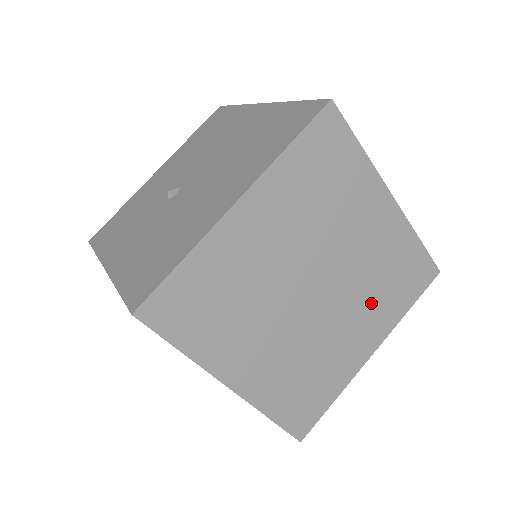
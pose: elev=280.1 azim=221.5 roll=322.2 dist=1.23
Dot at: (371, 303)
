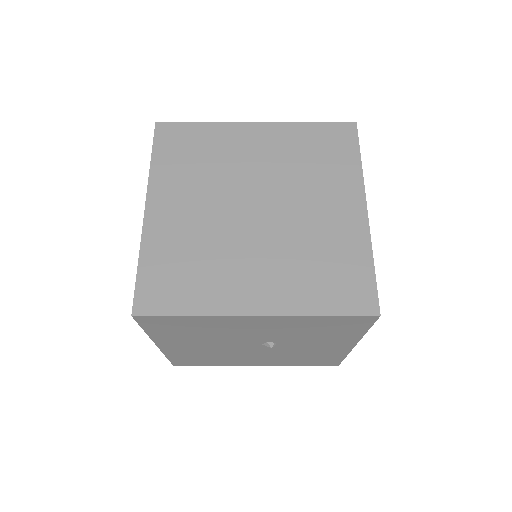
Dot at: (290, 267)
